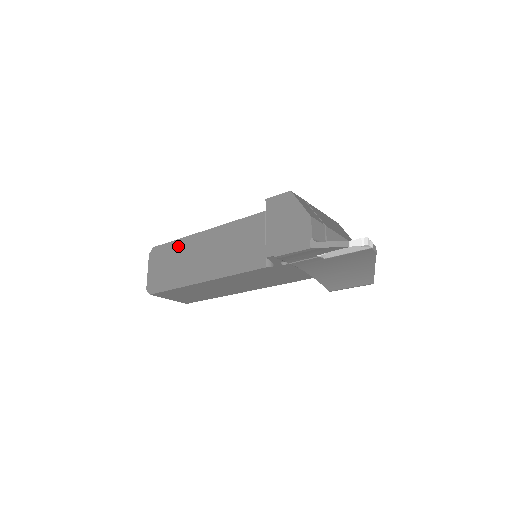
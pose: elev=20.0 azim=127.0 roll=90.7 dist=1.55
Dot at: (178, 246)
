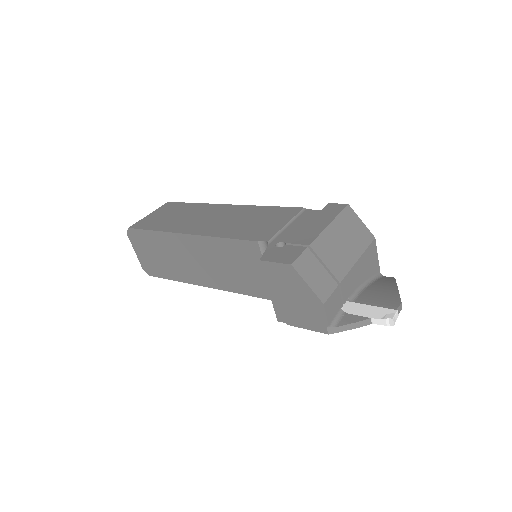
Dot at: (159, 239)
